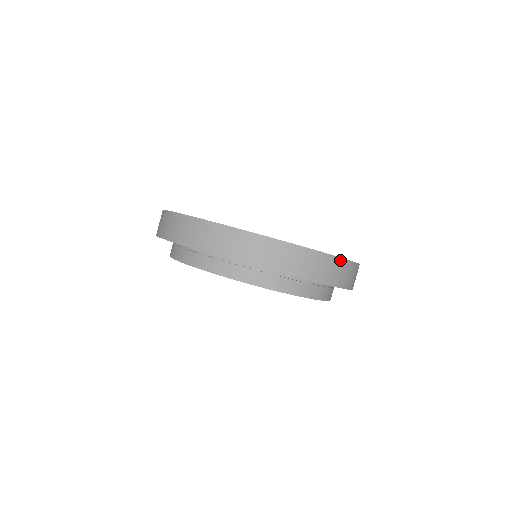
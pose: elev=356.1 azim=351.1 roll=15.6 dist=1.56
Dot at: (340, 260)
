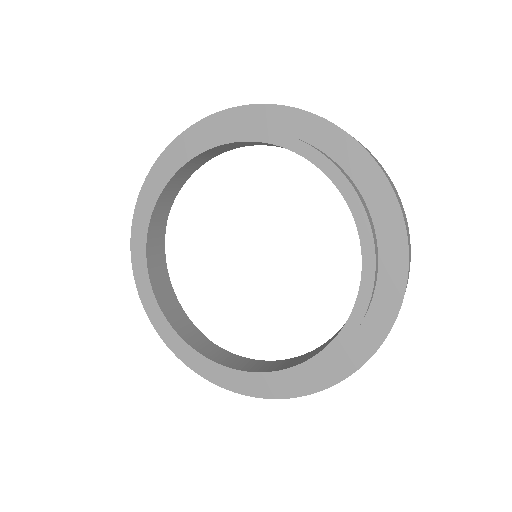
Dot at: occluded
